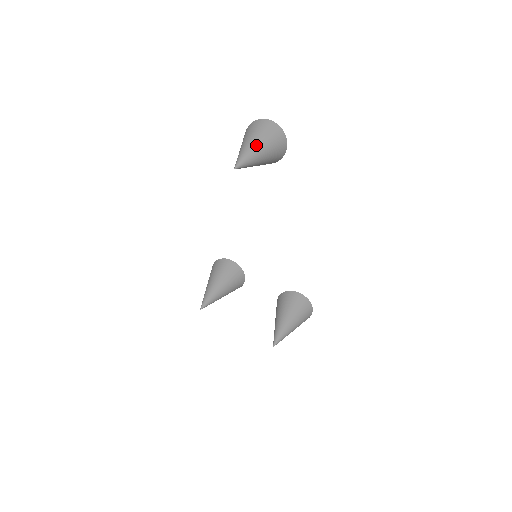
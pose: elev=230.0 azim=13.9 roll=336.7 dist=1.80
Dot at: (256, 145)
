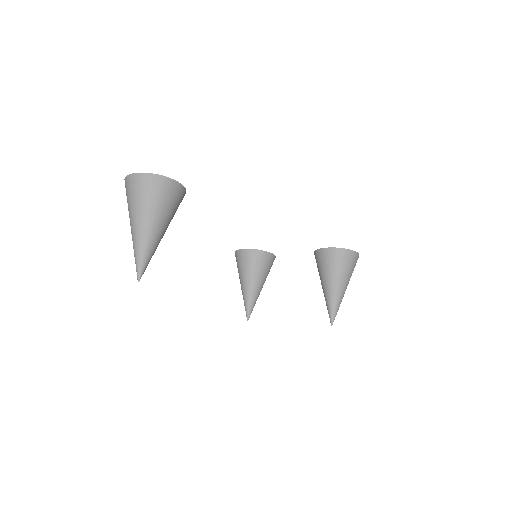
Dot at: (140, 229)
